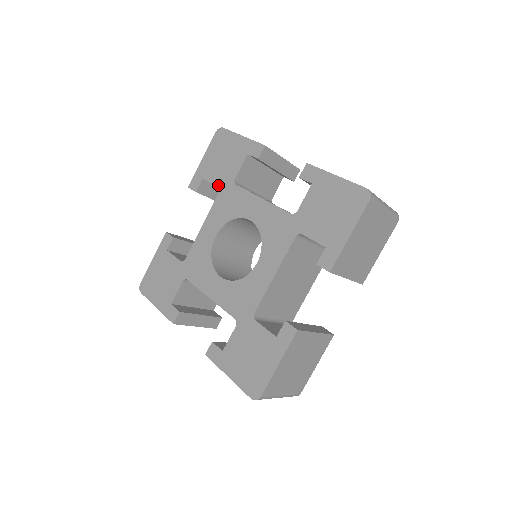
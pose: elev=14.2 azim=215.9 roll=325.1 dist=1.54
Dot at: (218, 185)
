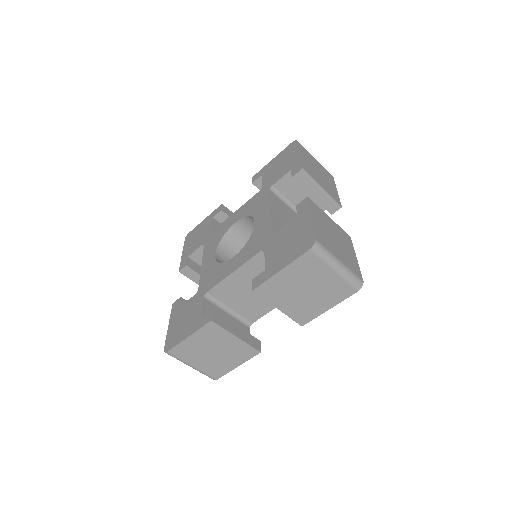
Dot at: (263, 185)
